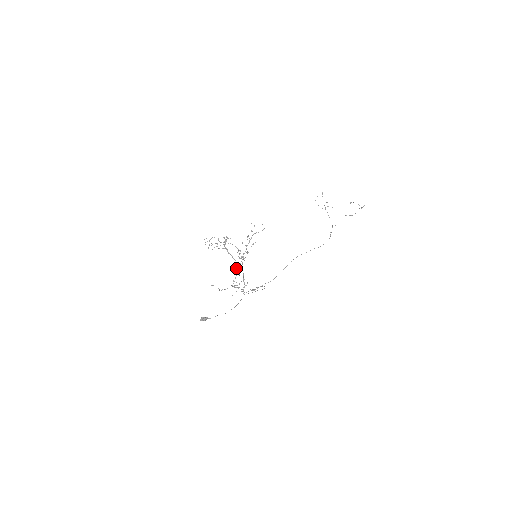
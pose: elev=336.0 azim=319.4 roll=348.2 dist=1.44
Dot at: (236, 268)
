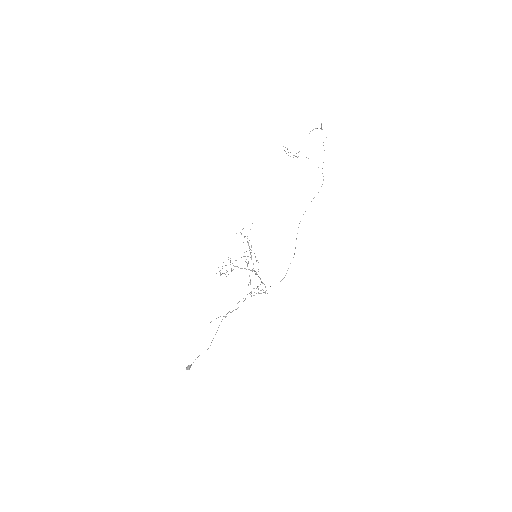
Dot at: occluded
